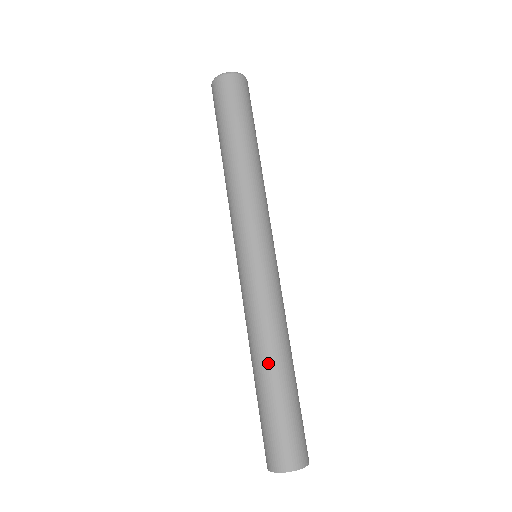
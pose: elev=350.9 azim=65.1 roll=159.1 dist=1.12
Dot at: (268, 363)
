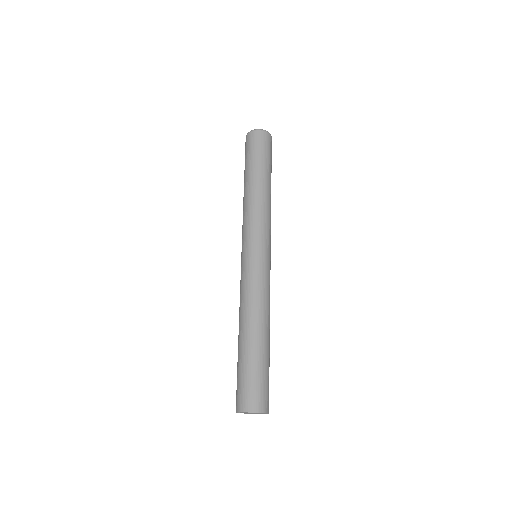
Dot at: (256, 330)
